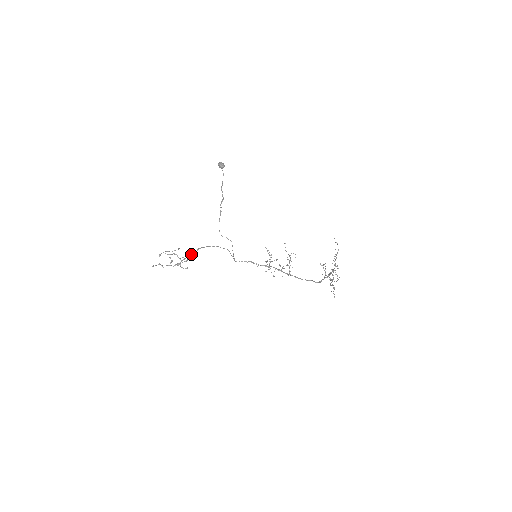
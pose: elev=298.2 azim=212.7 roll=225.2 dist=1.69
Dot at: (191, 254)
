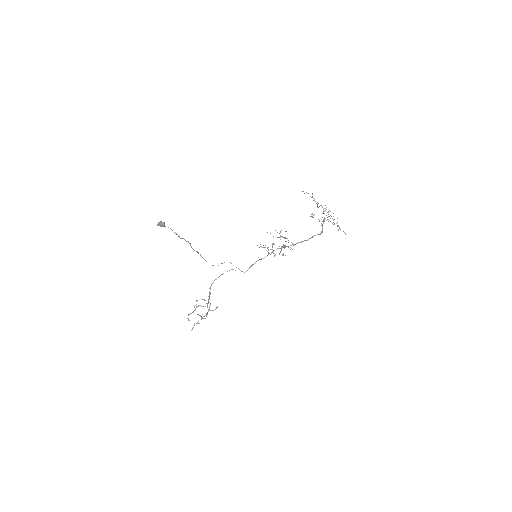
Dot at: (209, 296)
